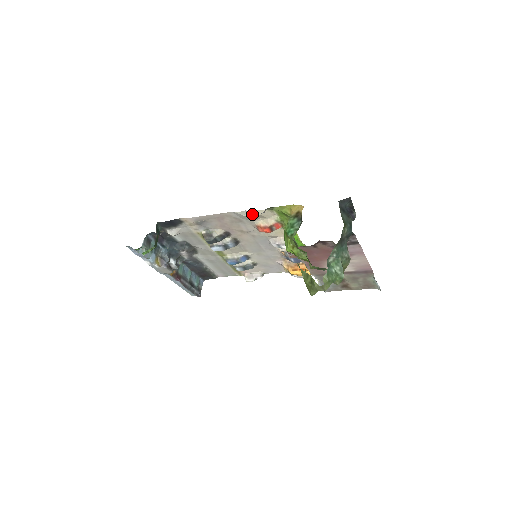
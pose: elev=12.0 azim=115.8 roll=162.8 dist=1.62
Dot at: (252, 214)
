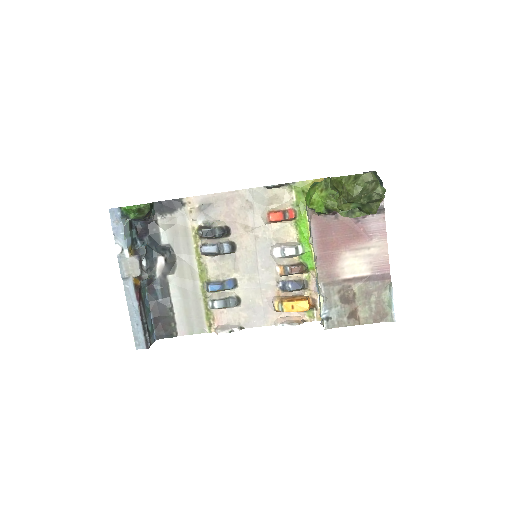
Dot at: (269, 193)
